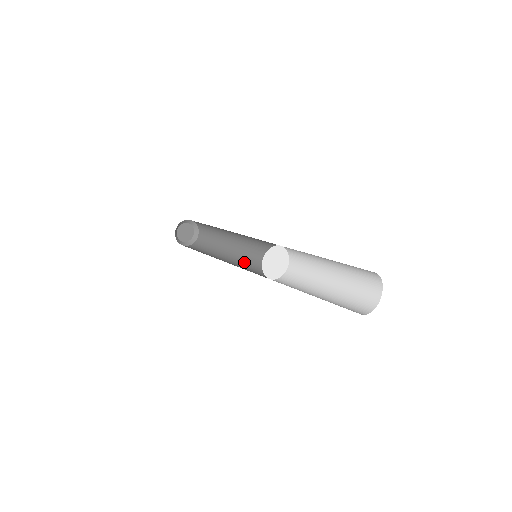
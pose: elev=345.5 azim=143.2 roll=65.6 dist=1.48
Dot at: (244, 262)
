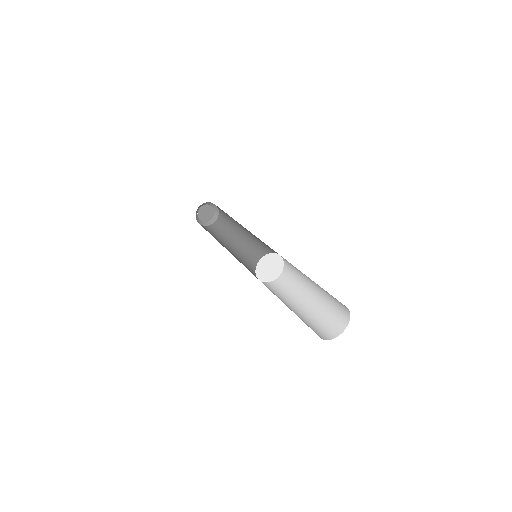
Dot at: (241, 258)
